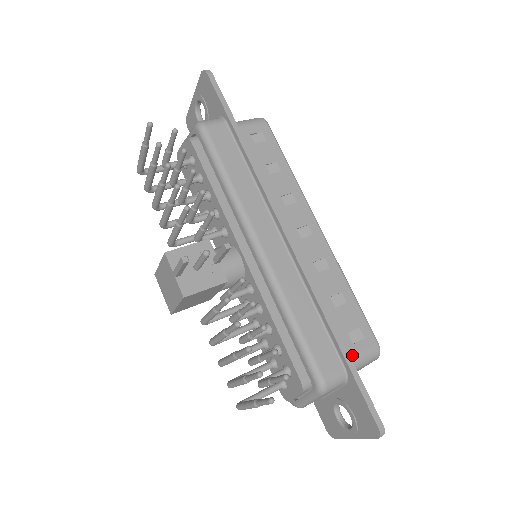
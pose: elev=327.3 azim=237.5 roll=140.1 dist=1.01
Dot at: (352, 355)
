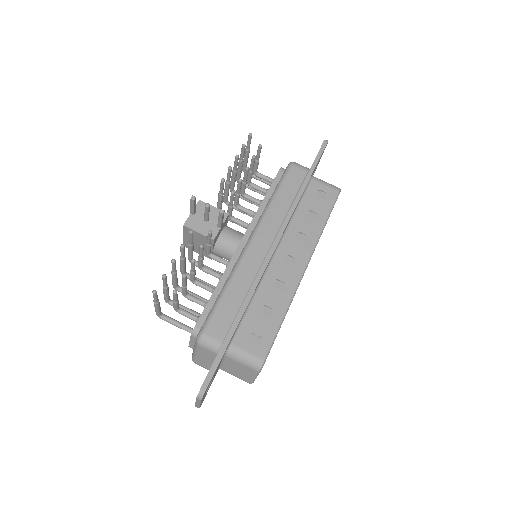
Dot at: (239, 345)
